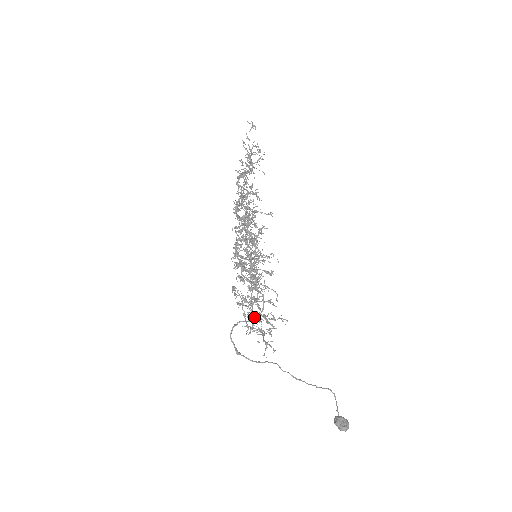
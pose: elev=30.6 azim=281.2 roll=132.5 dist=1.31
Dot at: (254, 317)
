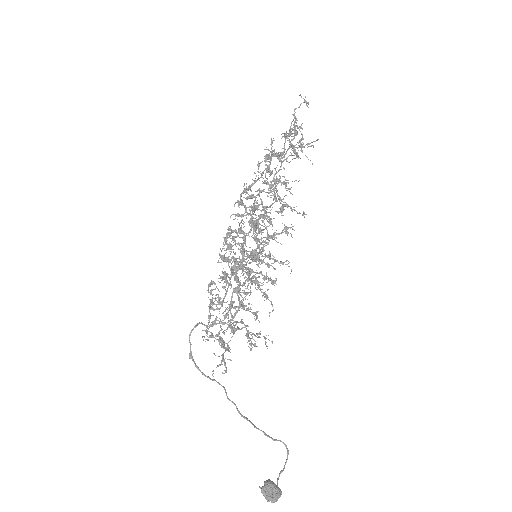
Dot at: occluded
